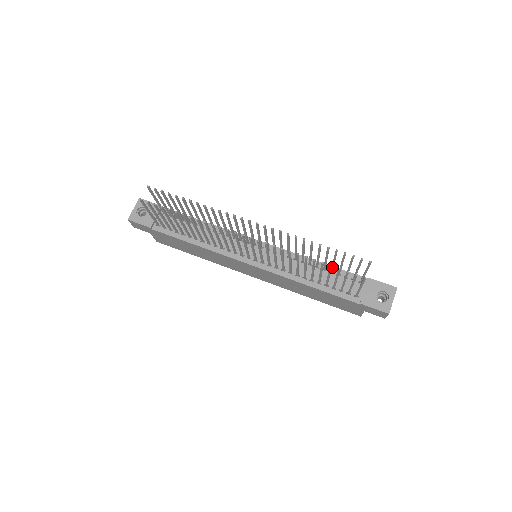
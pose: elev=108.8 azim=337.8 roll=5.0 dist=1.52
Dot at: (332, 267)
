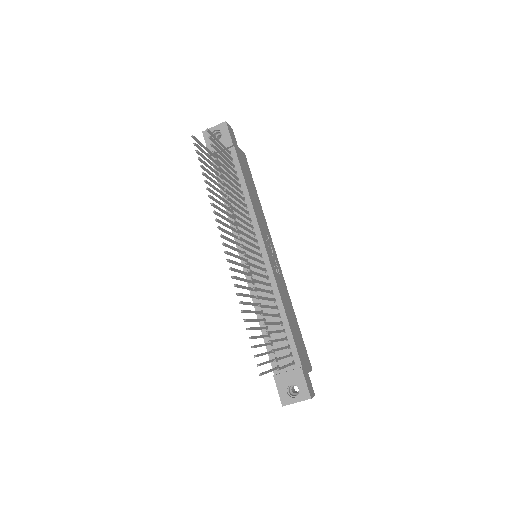
Dot at: (279, 331)
